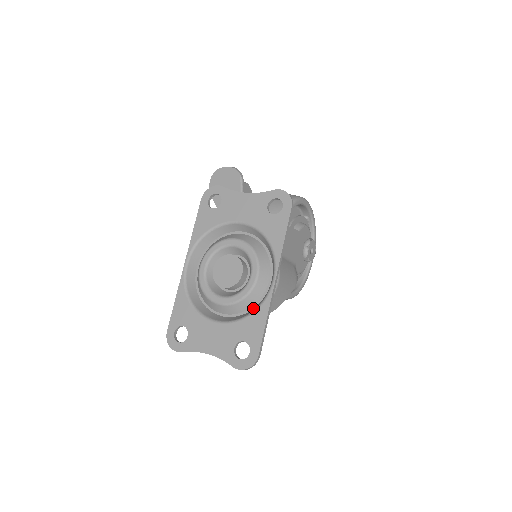
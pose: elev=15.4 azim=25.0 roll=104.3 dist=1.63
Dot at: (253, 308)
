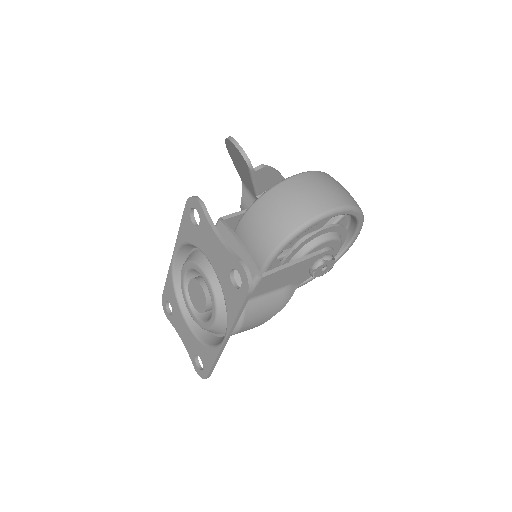
Dot at: (215, 335)
